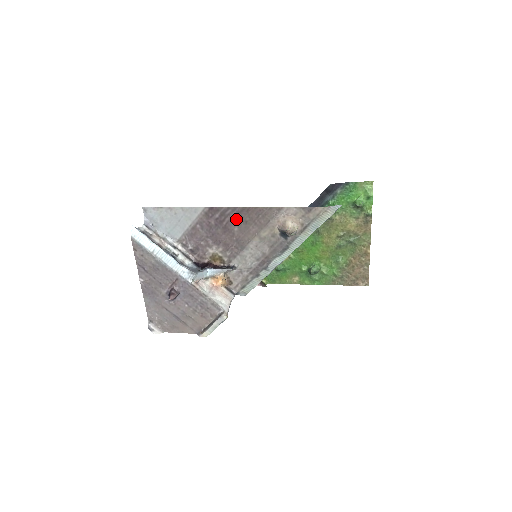
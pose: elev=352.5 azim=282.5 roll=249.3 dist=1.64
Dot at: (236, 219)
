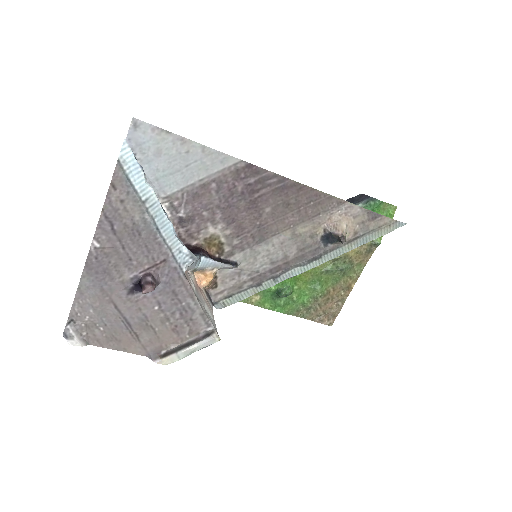
Dot at: (276, 195)
